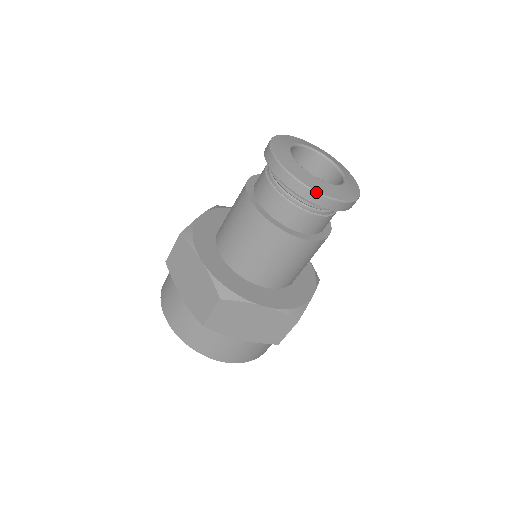
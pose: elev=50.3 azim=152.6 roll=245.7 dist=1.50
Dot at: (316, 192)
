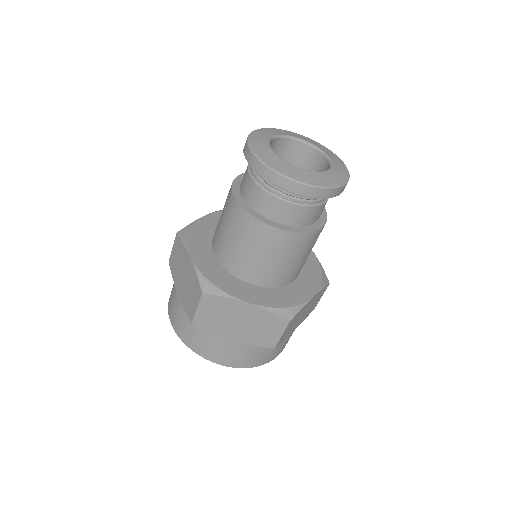
Dot at: (338, 187)
